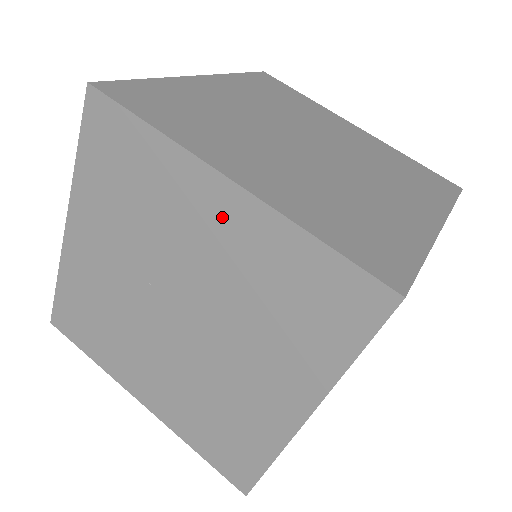
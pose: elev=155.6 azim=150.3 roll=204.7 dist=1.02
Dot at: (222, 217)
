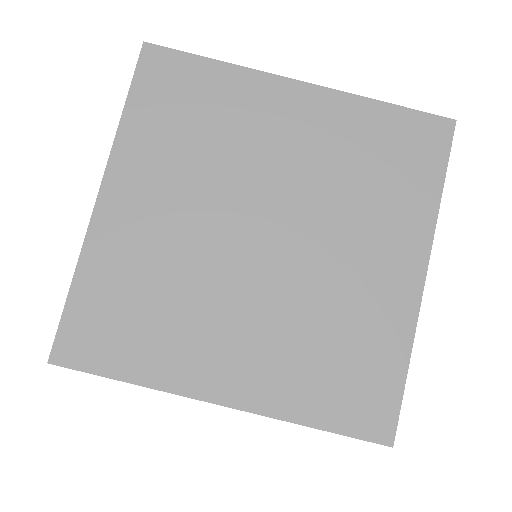
Dot at: occluded
